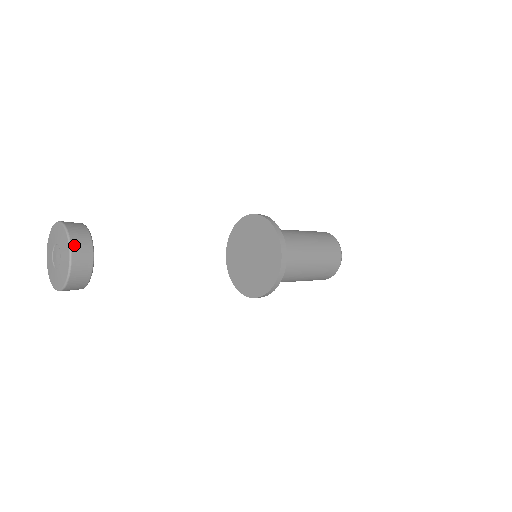
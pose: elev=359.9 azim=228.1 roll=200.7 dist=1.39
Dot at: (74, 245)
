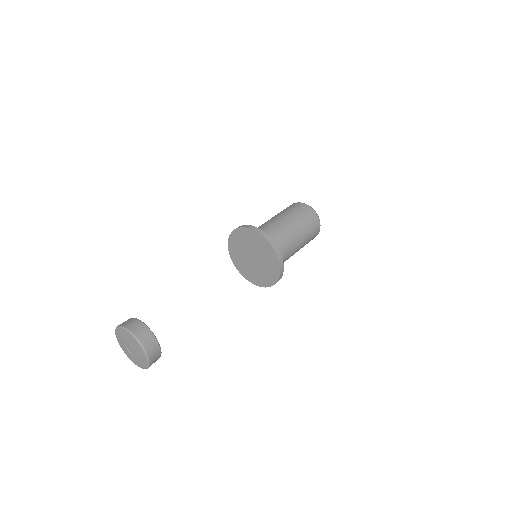
Dot at: (146, 347)
